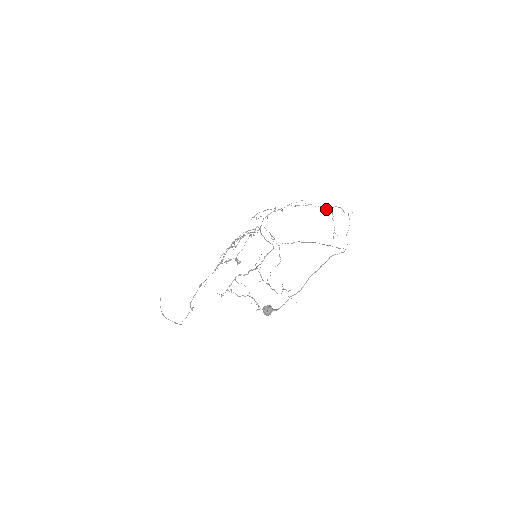
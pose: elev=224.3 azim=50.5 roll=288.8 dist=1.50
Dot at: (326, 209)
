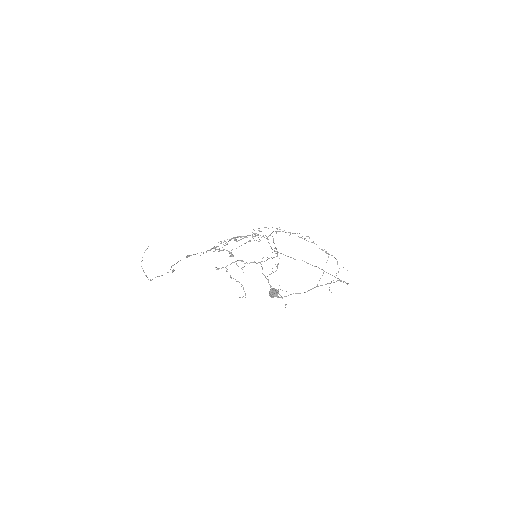
Dot at: occluded
